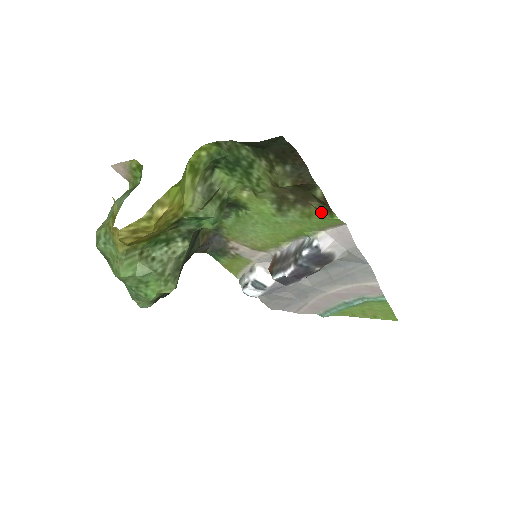
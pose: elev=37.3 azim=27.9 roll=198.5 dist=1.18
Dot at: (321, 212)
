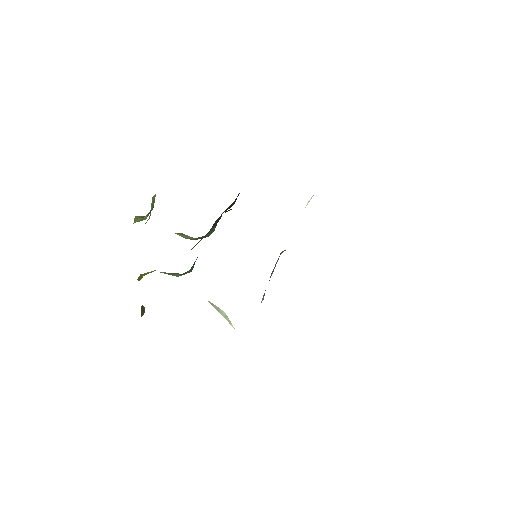
Dot at: occluded
